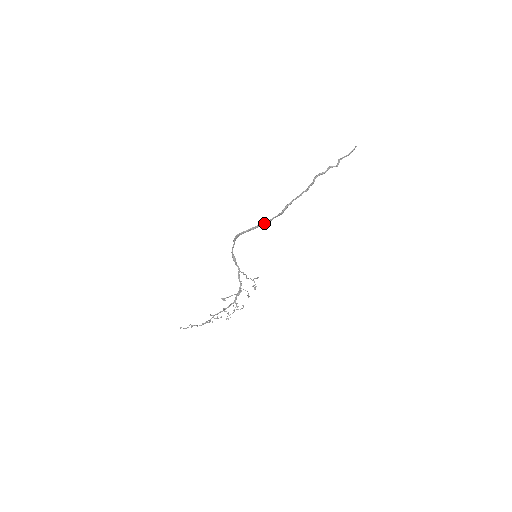
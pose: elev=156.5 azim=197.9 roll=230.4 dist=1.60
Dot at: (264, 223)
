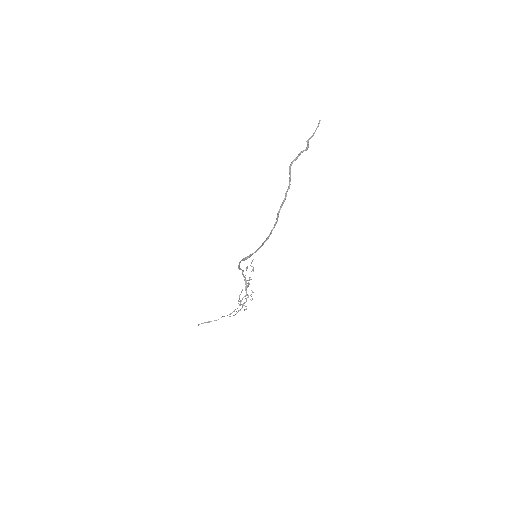
Dot at: occluded
